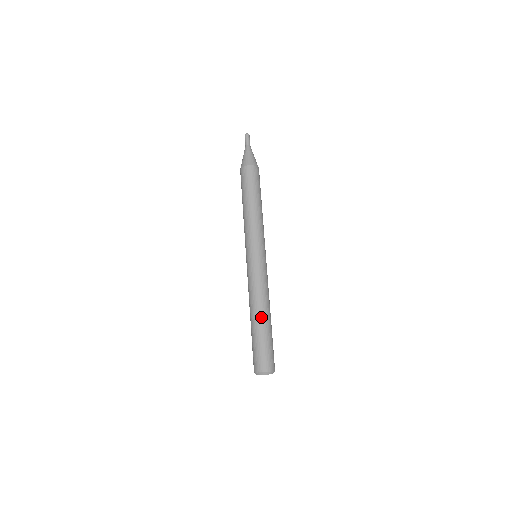
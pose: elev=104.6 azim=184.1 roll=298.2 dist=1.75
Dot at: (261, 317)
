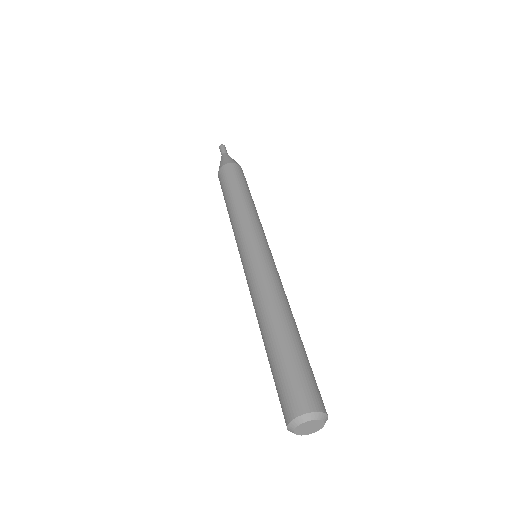
Dot at: (267, 330)
